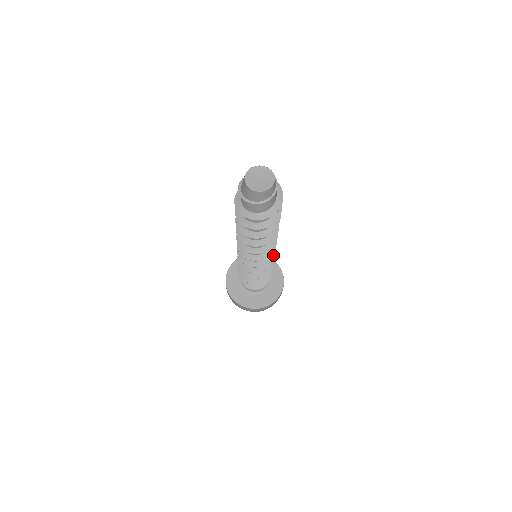
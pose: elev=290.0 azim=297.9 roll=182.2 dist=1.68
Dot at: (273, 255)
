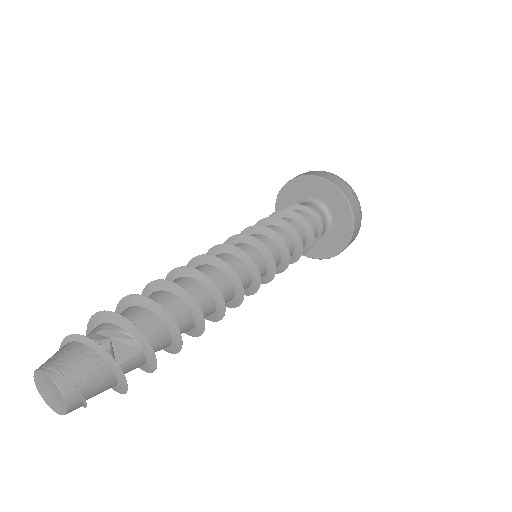
Dot at: (254, 292)
